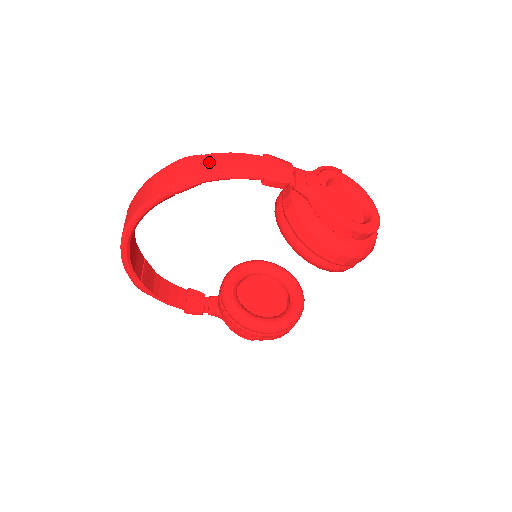
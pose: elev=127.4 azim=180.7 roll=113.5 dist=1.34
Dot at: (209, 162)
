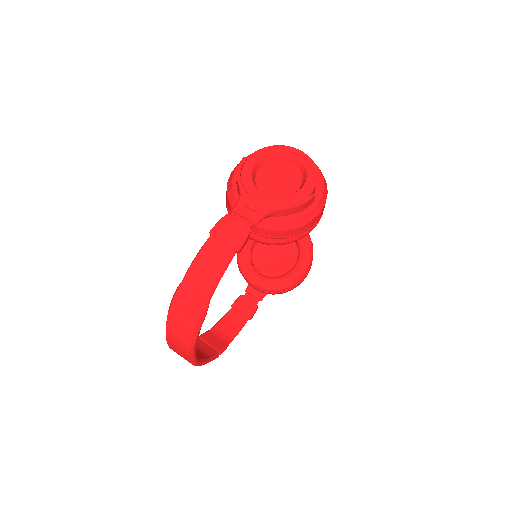
Dot at: (193, 286)
